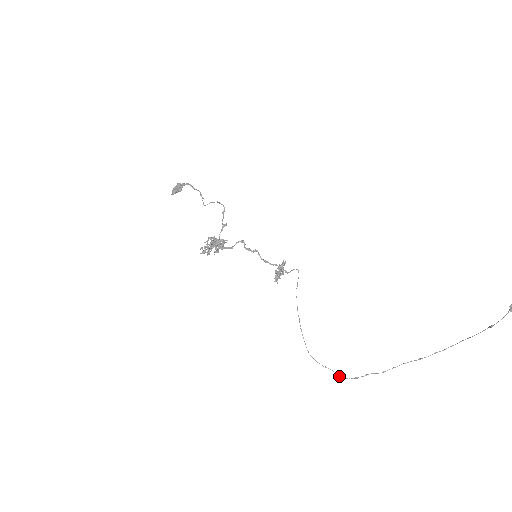
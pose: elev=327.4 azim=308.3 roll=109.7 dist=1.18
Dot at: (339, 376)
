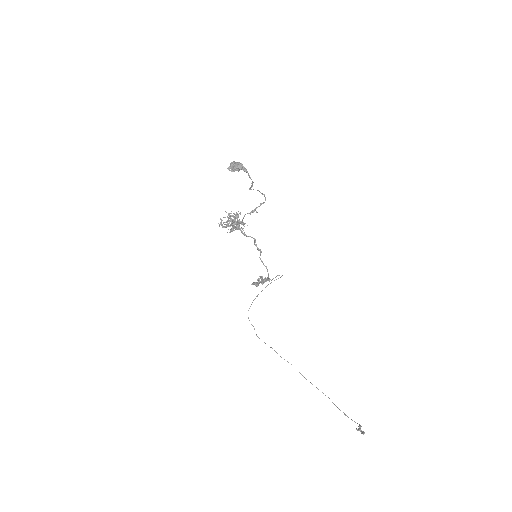
Dot at: occluded
